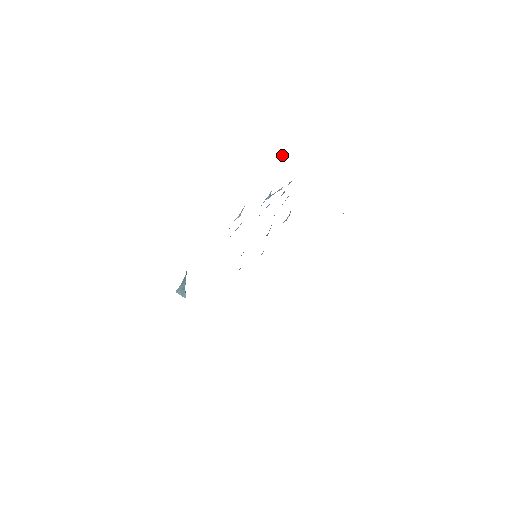
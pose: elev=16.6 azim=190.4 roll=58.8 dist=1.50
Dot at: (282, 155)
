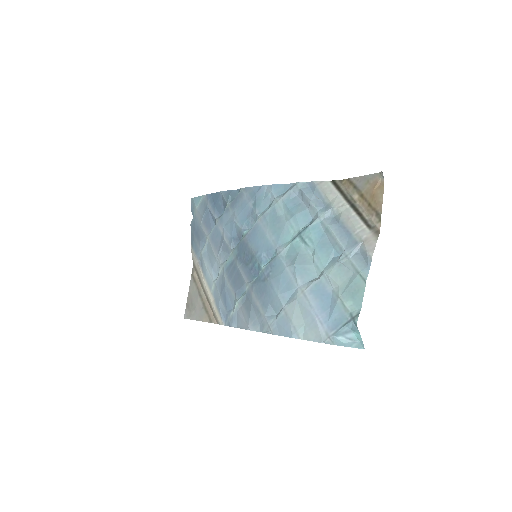
Dot at: (376, 186)
